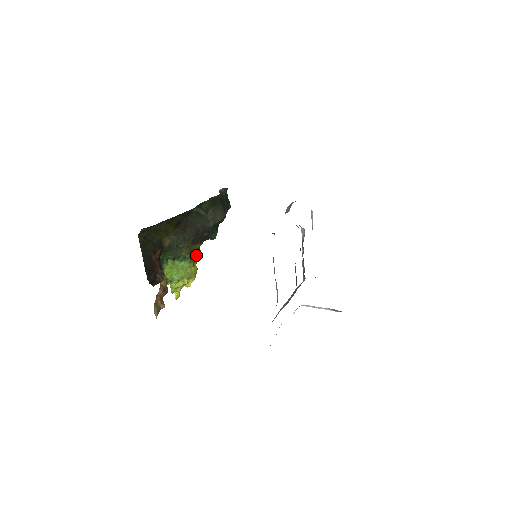
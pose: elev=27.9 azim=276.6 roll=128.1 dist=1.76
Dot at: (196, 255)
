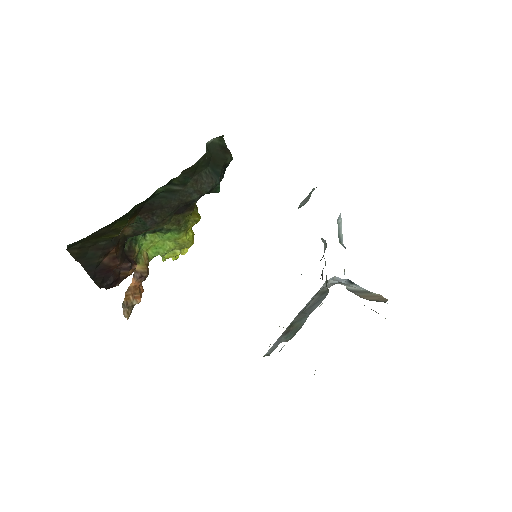
Dot at: (188, 221)
